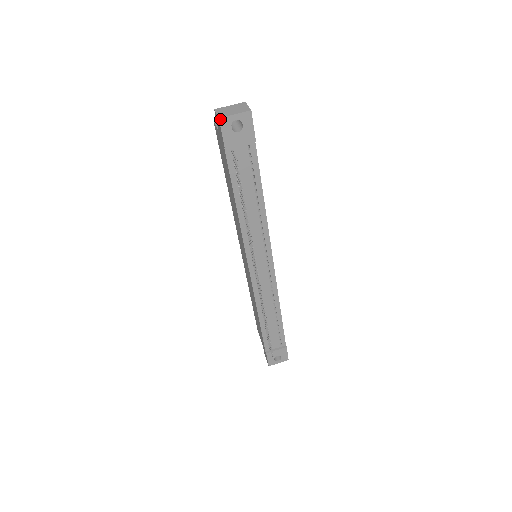
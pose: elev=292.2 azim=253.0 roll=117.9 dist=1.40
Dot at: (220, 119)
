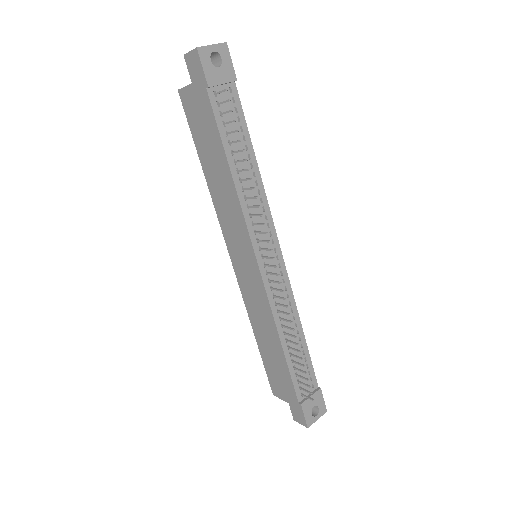
Dot at: (198, 49)
